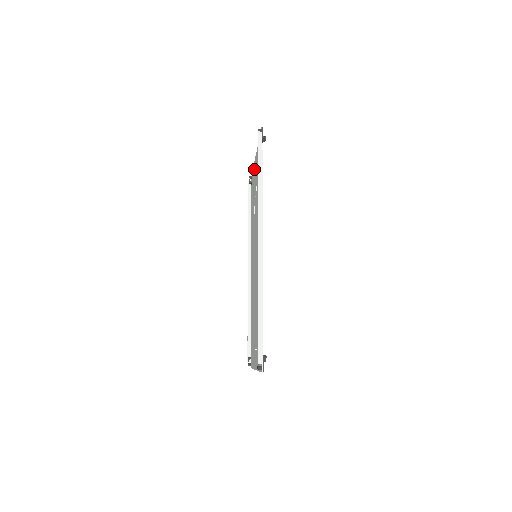
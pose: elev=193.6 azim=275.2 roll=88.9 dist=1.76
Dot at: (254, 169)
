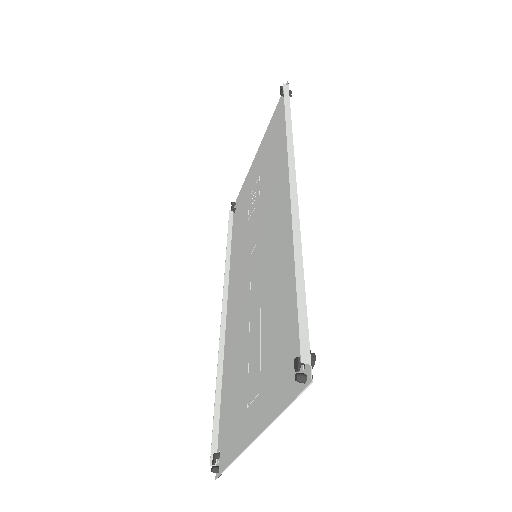
Dot at: (248, 176)
